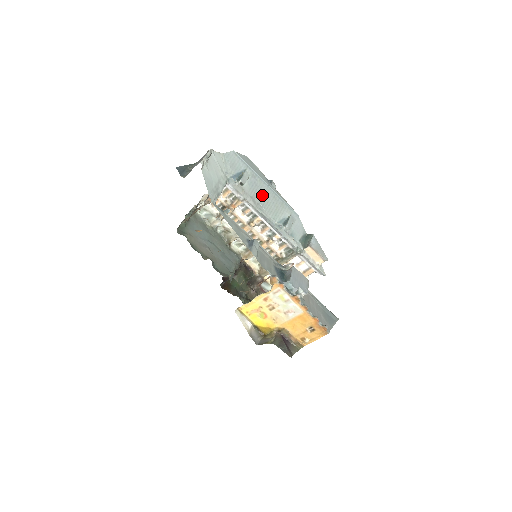
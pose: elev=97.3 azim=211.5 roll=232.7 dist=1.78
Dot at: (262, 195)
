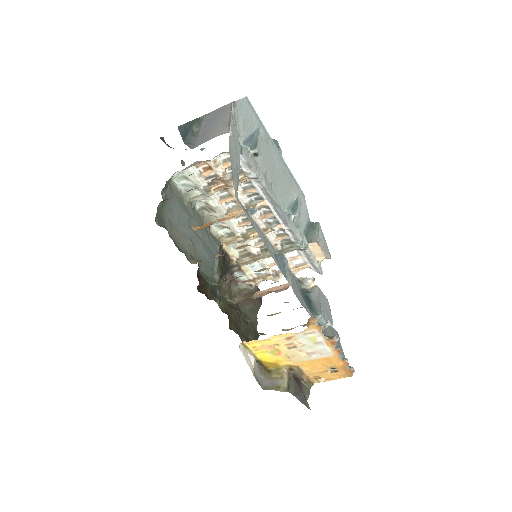
Dot at: (273, 169)
